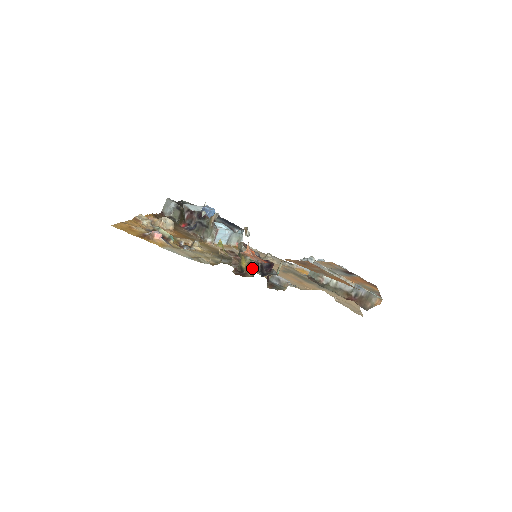
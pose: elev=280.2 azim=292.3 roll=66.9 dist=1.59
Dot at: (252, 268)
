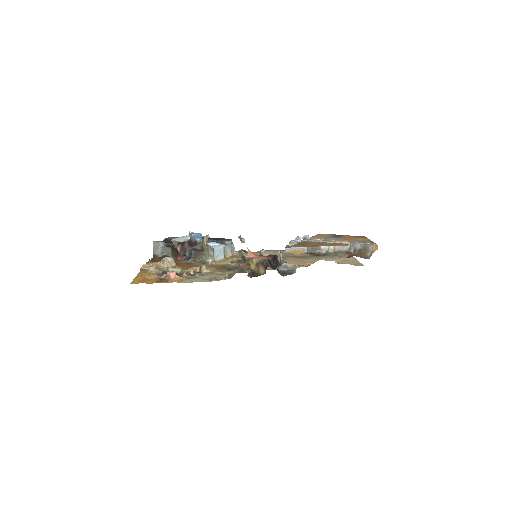
Dot at: (262, 266)
